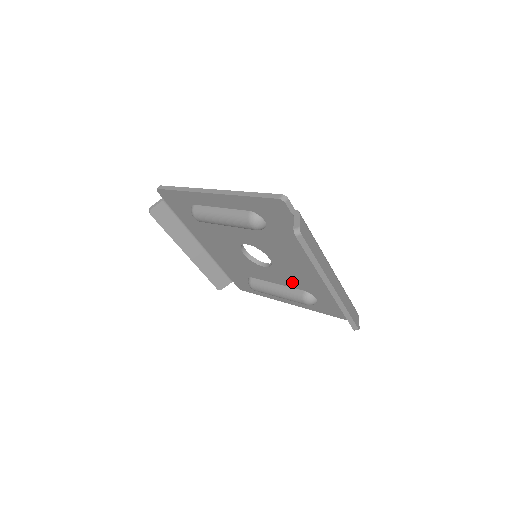
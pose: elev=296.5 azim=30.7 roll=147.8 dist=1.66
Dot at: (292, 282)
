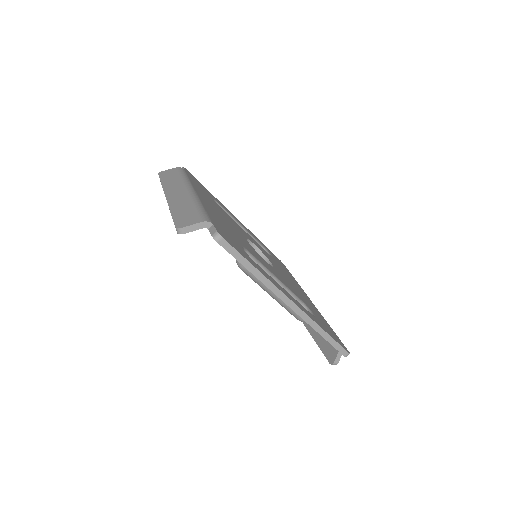
Dot at: occluded
